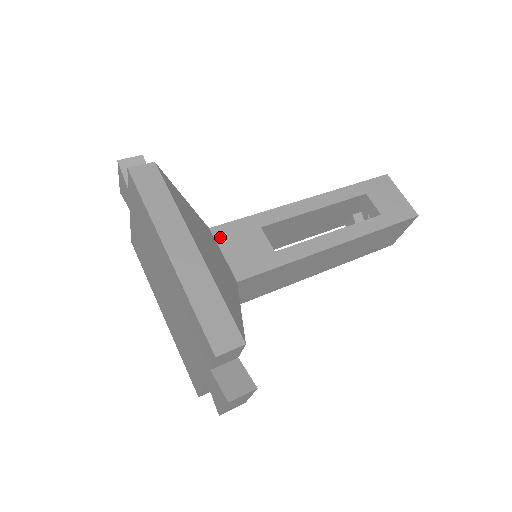
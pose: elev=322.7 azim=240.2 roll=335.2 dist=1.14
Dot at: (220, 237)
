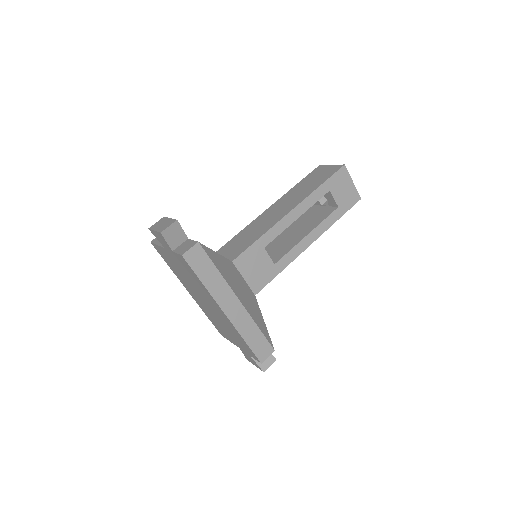
Dot at: (240, 266)
